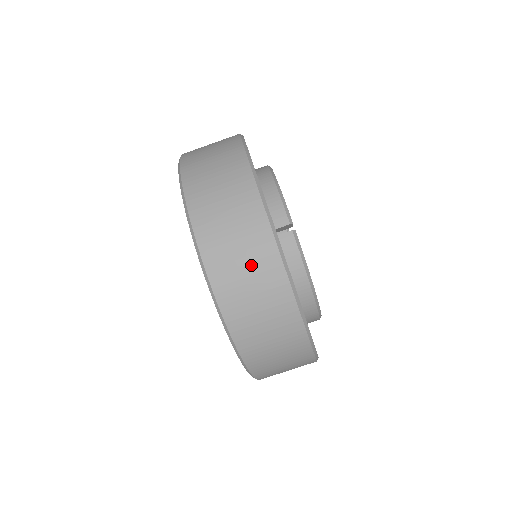
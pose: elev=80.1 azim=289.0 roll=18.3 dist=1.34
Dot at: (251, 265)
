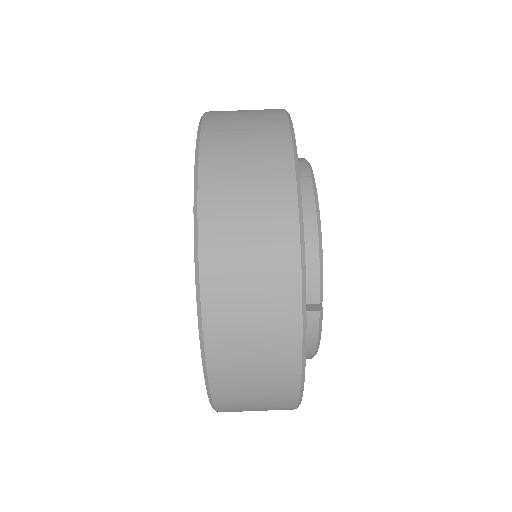
Dot at: (263, 372)
